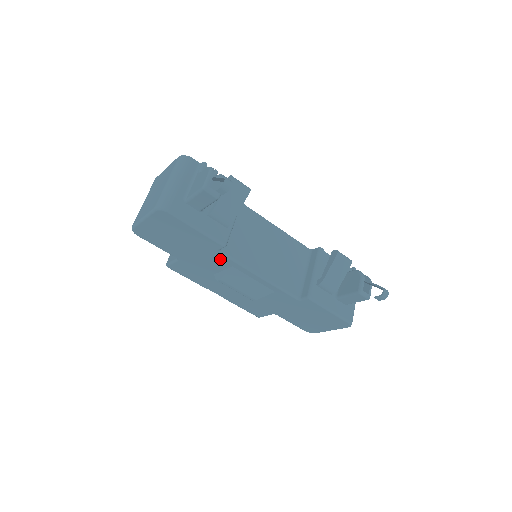
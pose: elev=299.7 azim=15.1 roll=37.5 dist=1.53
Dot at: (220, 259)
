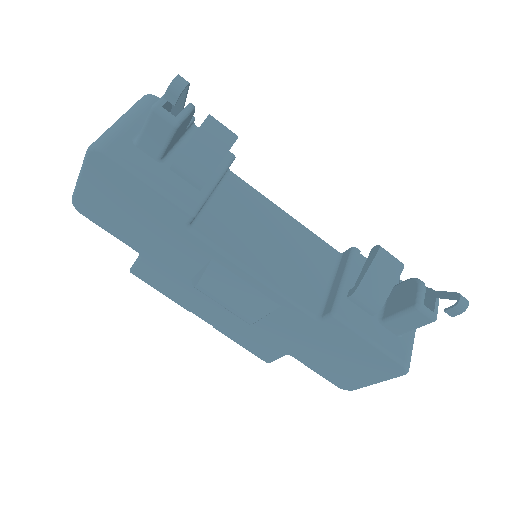
Dot at: (192, 245)
